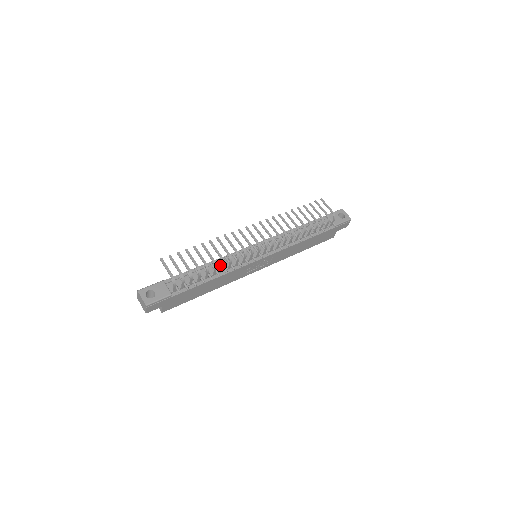
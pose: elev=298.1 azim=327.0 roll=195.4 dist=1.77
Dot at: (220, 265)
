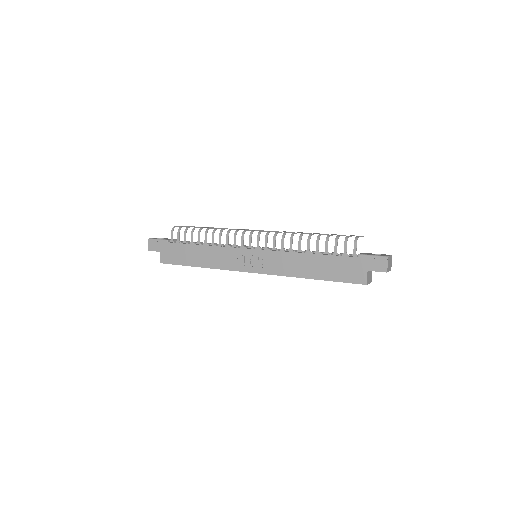
Dot at: occluded
